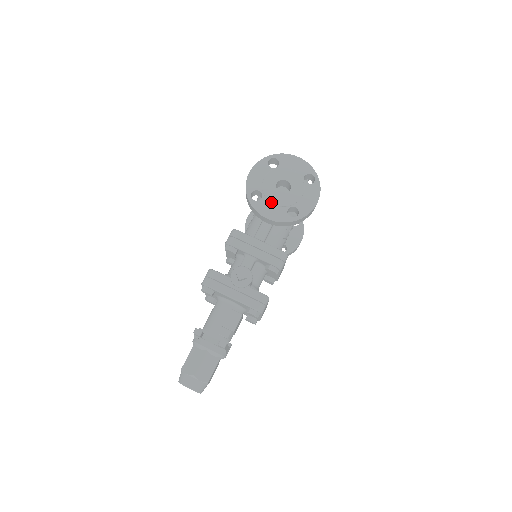
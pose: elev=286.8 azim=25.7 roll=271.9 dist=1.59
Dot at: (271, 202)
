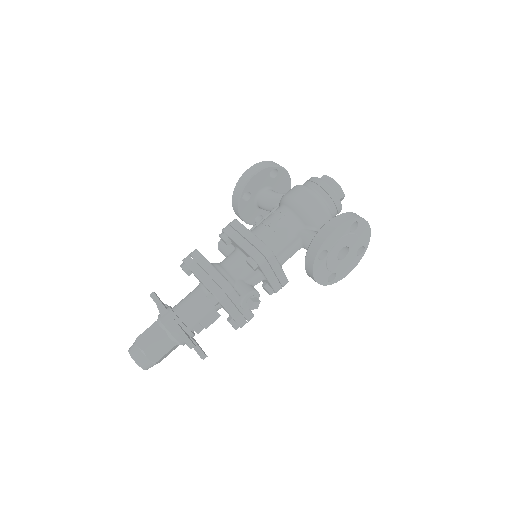
Dot at: (327, 265)
